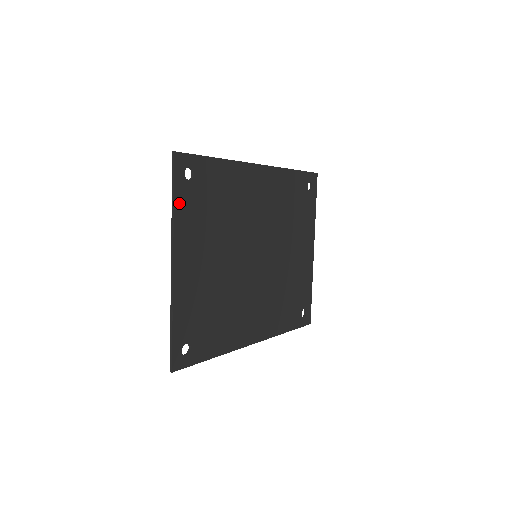
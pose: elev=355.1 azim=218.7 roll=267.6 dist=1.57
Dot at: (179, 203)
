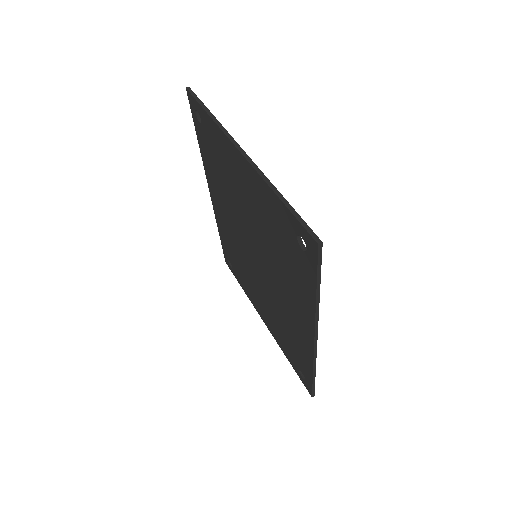
Dot at: occluded
